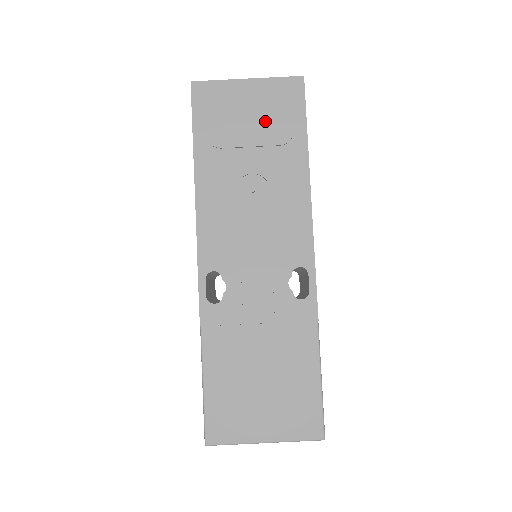
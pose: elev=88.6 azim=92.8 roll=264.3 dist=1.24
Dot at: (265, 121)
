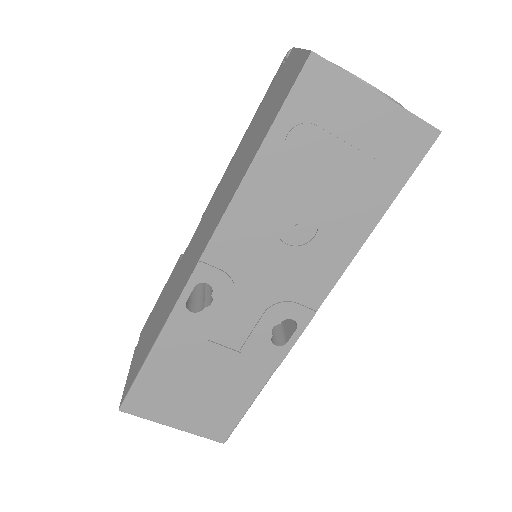
Dot at: (363, 160)
